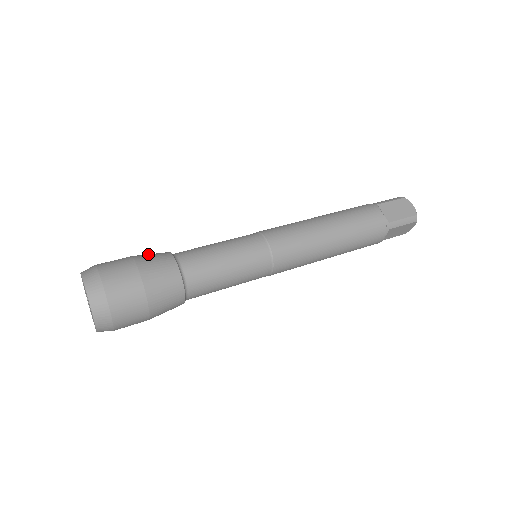
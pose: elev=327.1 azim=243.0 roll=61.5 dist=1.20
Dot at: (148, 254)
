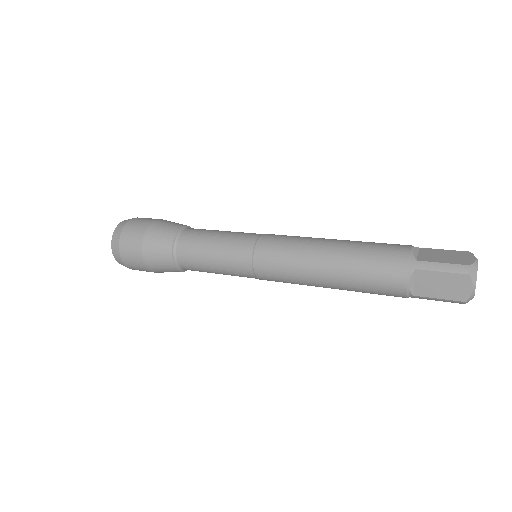
Dot at: occluded
